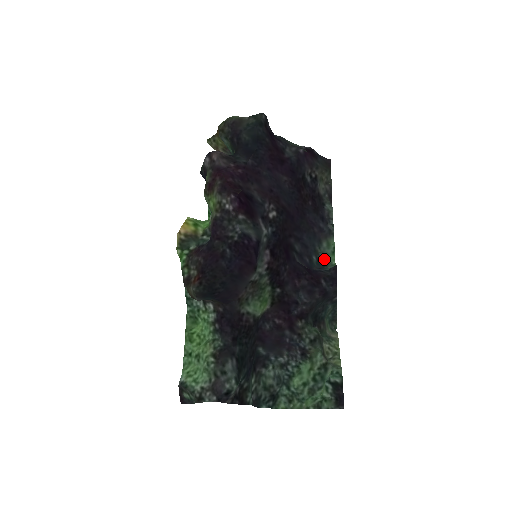
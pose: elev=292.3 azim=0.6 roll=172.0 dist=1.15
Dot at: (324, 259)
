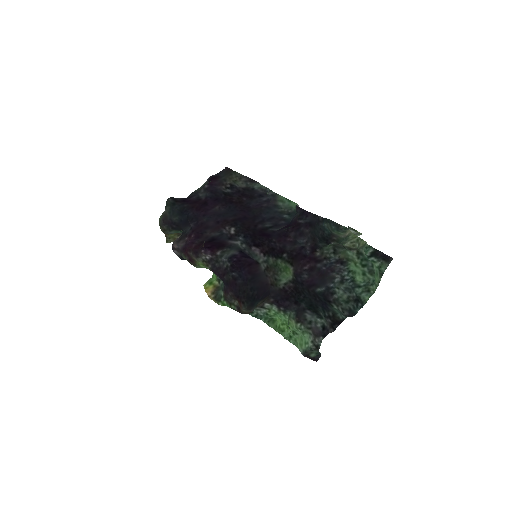
Dot at: (291, 210)
